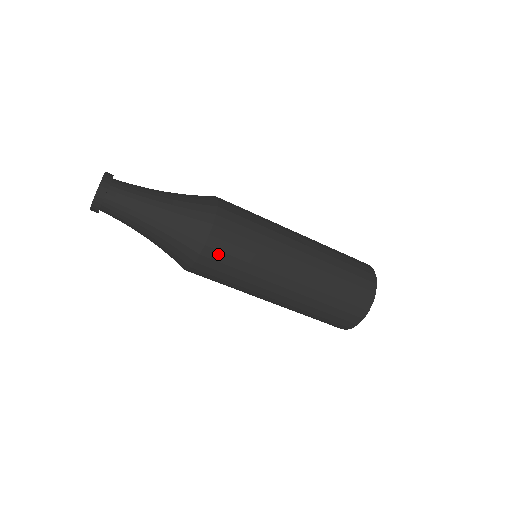
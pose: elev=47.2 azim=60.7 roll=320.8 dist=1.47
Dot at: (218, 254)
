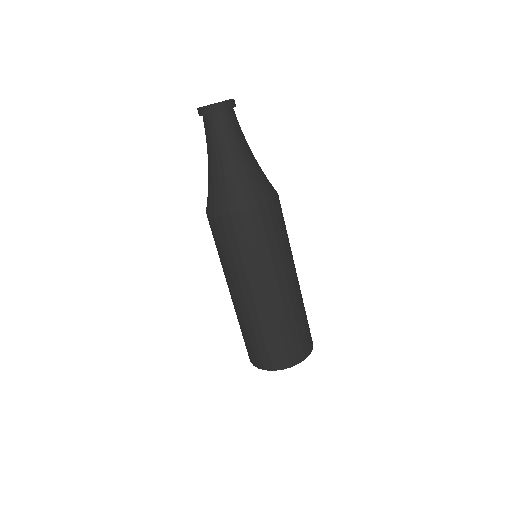
Dot at: (260, 222)
